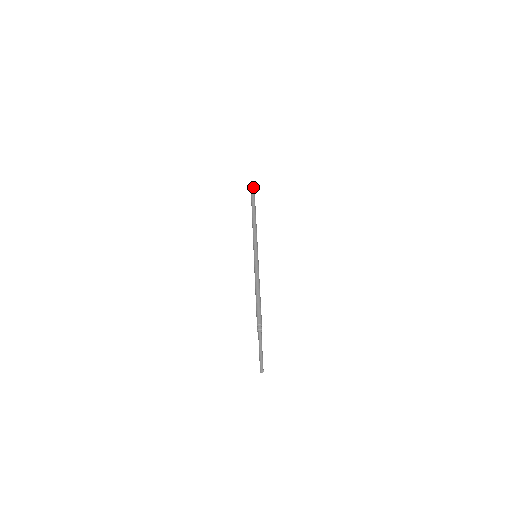
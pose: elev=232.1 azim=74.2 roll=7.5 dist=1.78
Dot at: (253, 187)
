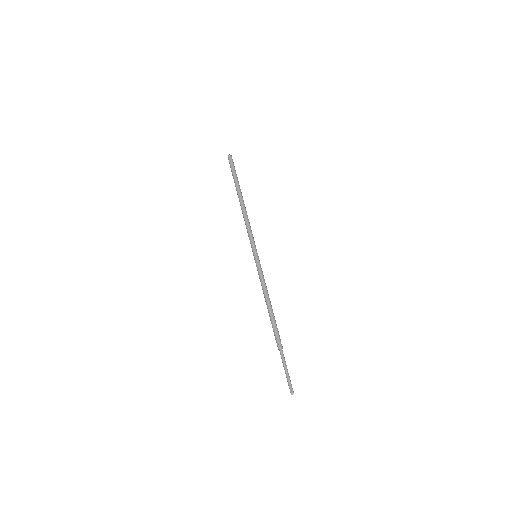
Dot at: (229, 159)
